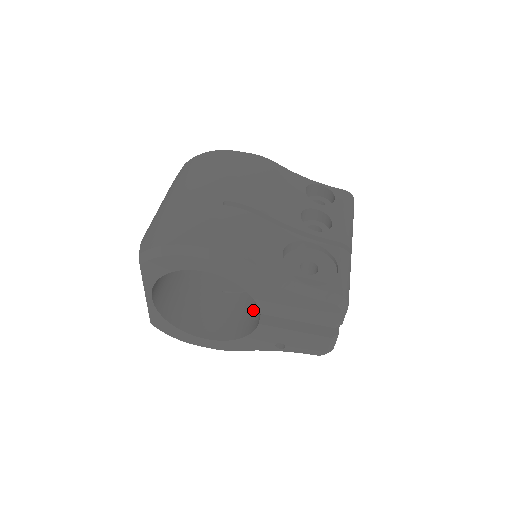
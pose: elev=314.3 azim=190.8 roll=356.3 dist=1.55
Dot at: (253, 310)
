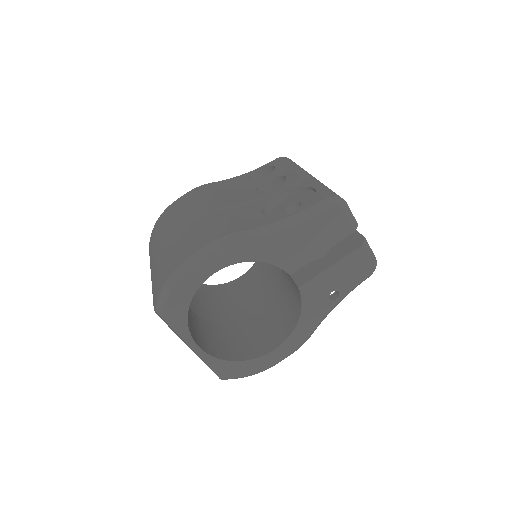
Dot at: (290, 294)
